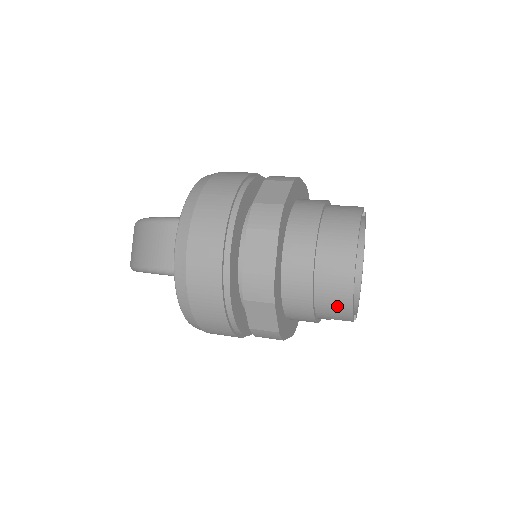
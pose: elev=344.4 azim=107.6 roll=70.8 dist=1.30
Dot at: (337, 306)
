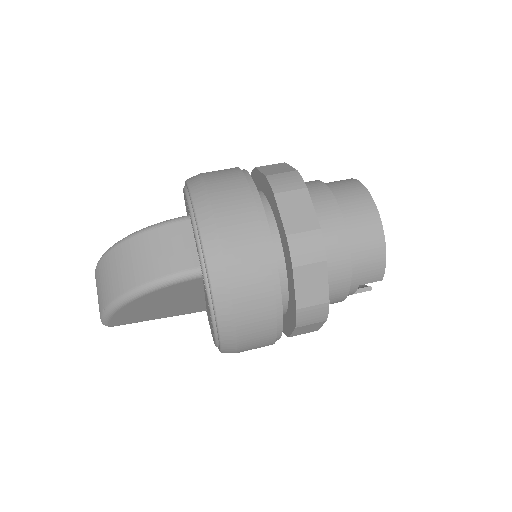
Dot at: (371, 260)
